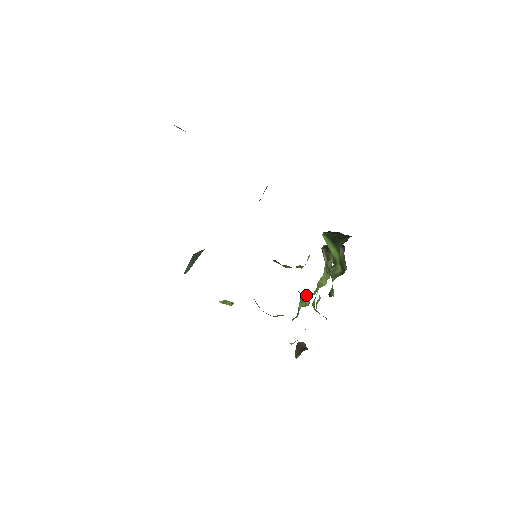
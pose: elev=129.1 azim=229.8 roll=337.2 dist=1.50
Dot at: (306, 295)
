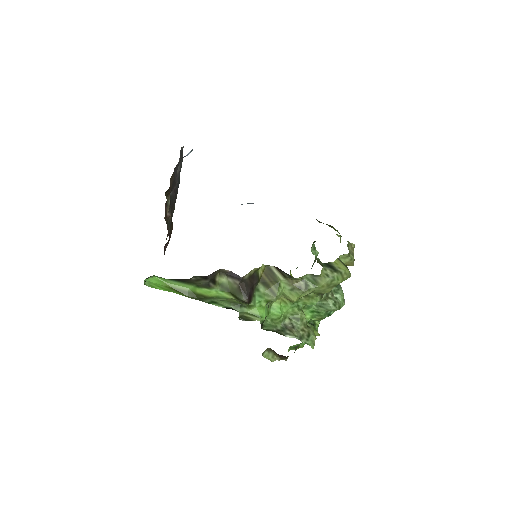
Dot at: (325, 300)
